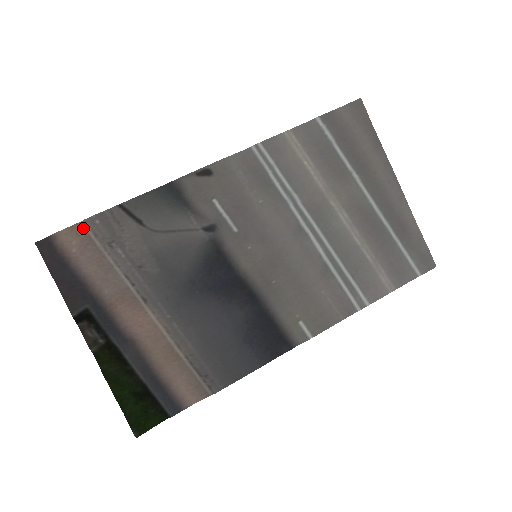
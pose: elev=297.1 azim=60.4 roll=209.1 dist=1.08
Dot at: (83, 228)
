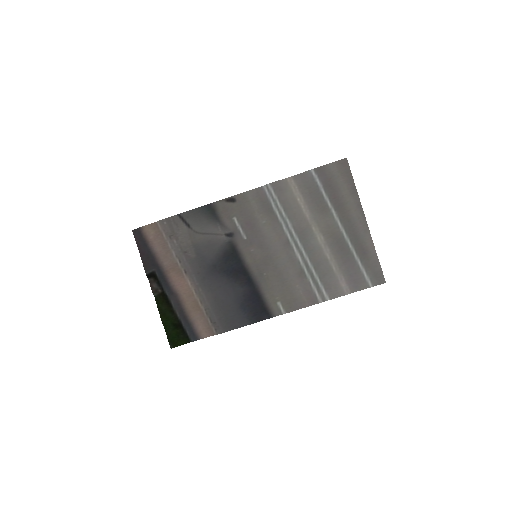
Dot at: (157, 225)
